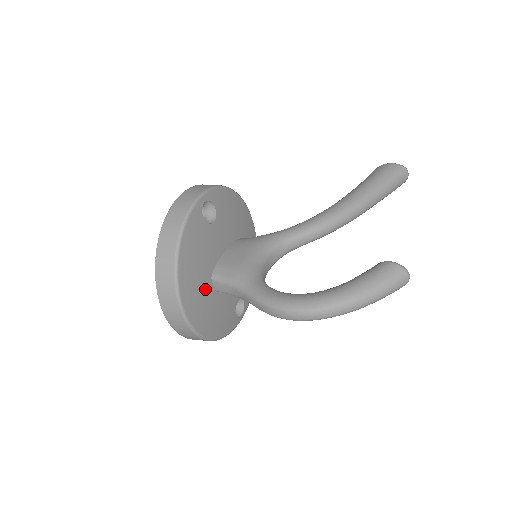
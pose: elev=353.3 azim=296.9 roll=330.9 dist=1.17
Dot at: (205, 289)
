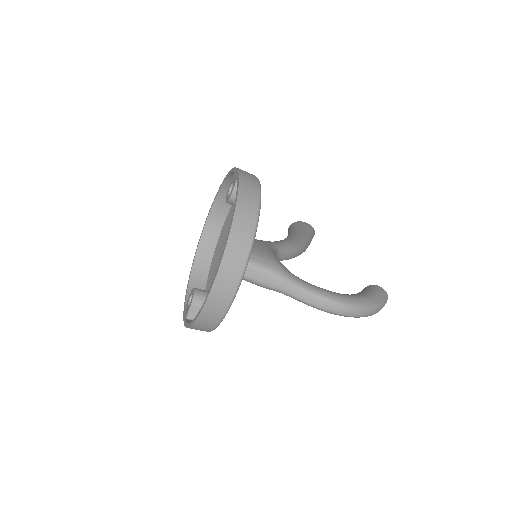
Dot at: occluded
